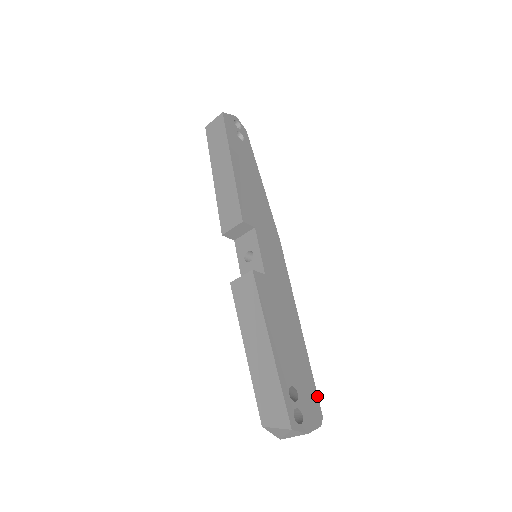
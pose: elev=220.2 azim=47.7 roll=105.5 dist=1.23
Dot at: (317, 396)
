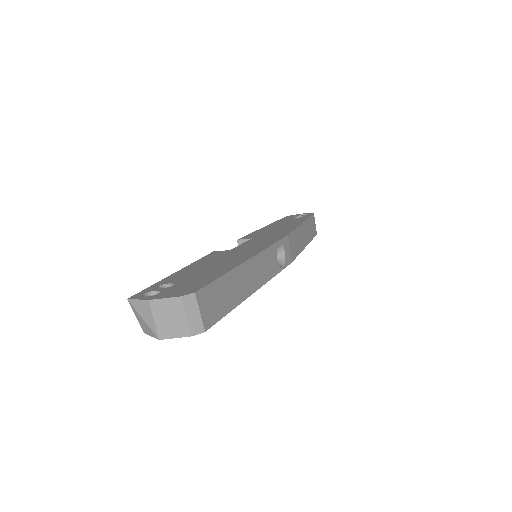
Dot at: (207, 284)
